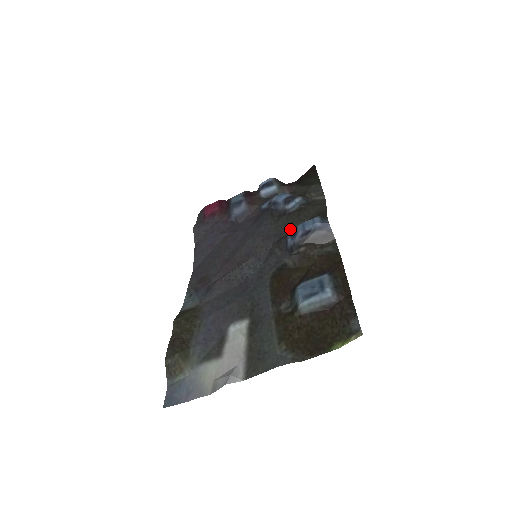
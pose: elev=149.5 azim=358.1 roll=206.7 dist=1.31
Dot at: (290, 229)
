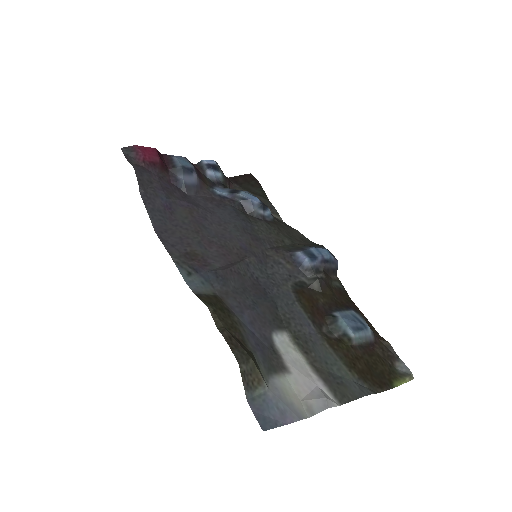
Dot at: (281, 242)
